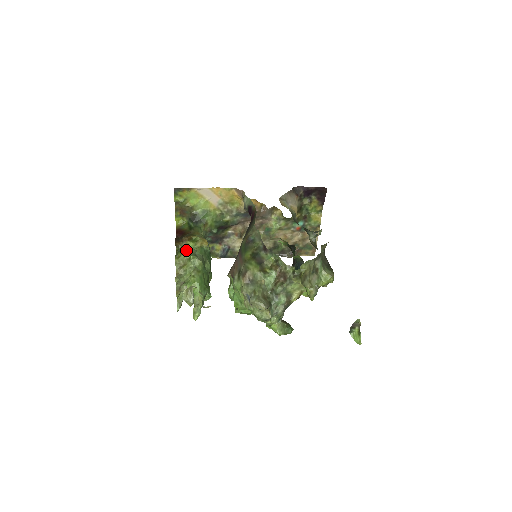
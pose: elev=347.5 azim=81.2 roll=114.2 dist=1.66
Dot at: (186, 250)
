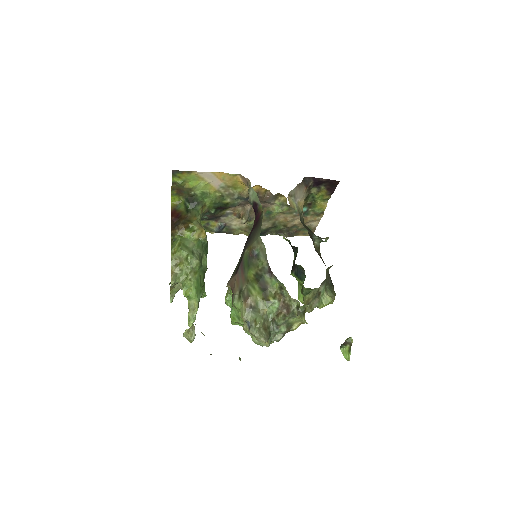
Dot at: (182, 243)
